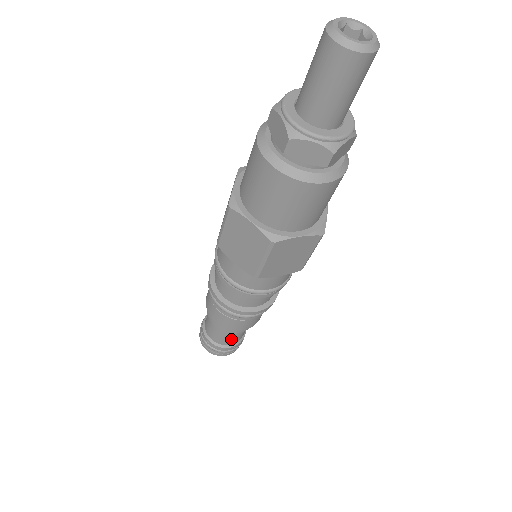
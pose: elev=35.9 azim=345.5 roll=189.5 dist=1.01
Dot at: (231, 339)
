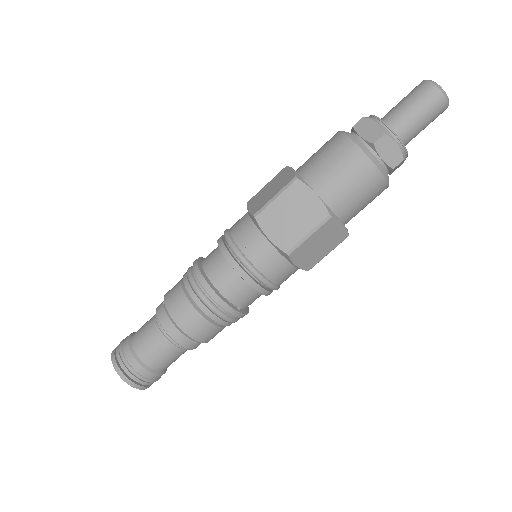
Dot at: (148, 344)
